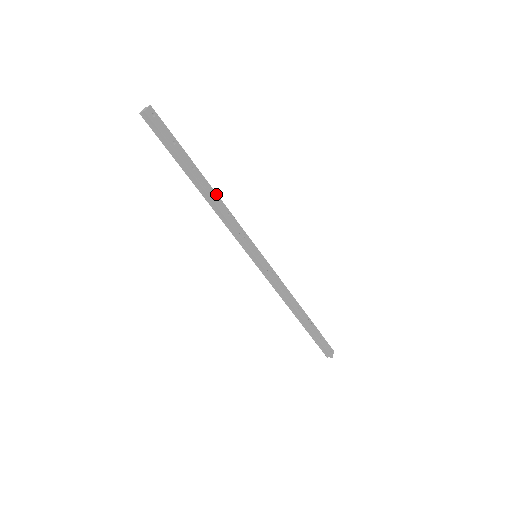
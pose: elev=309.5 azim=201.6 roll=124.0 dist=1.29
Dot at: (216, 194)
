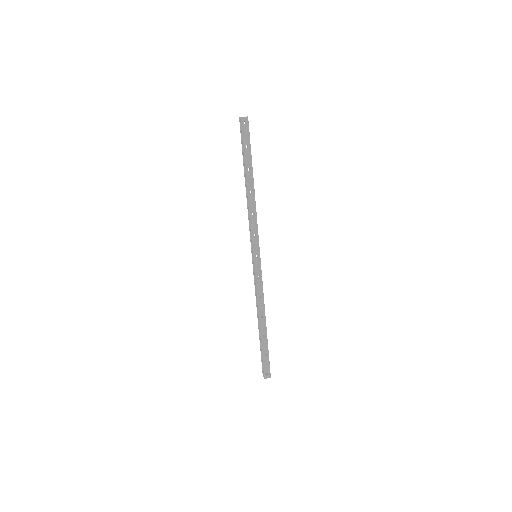
Dot at: (254, 195)
